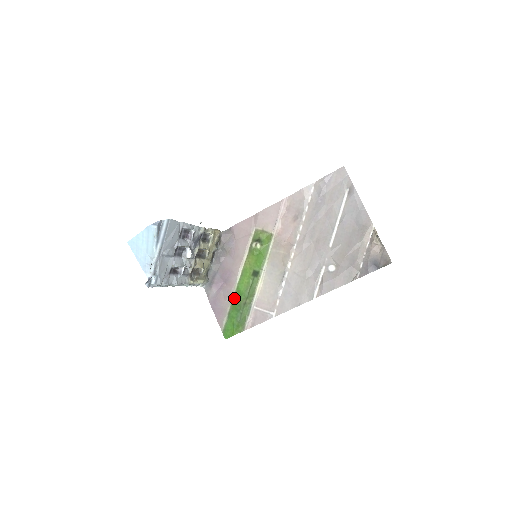
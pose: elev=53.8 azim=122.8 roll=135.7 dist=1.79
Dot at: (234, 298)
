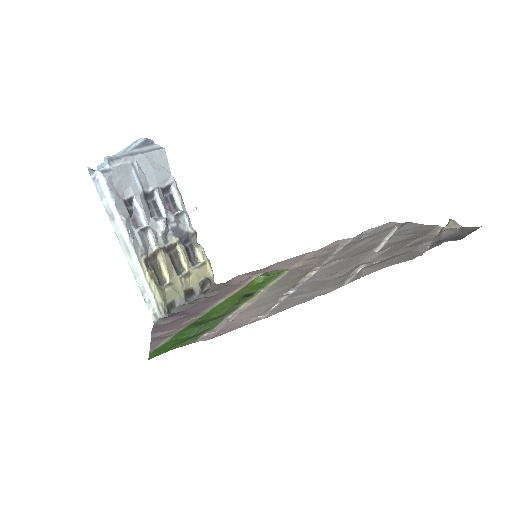
Dot at: (198, 320)
